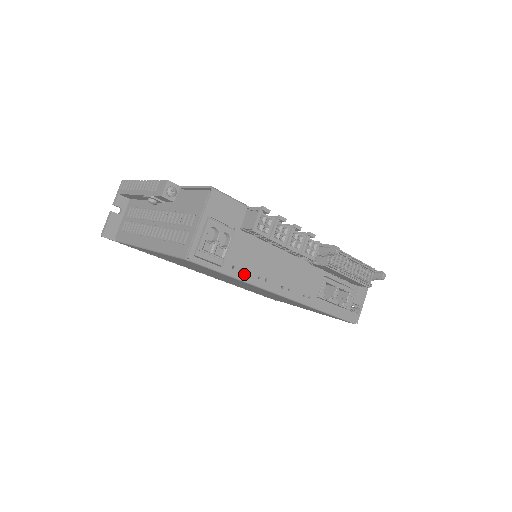
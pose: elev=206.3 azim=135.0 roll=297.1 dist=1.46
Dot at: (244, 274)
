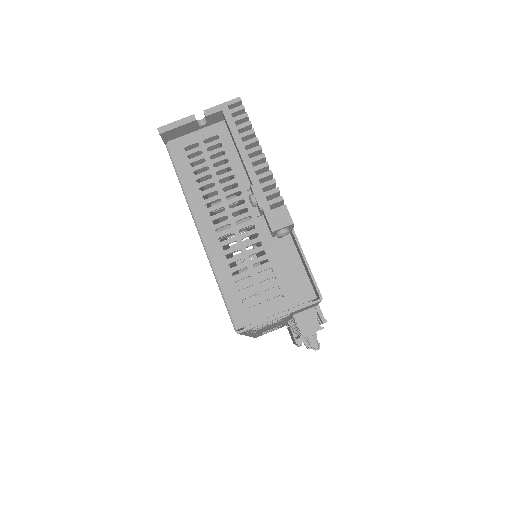
Dot at: occluded
